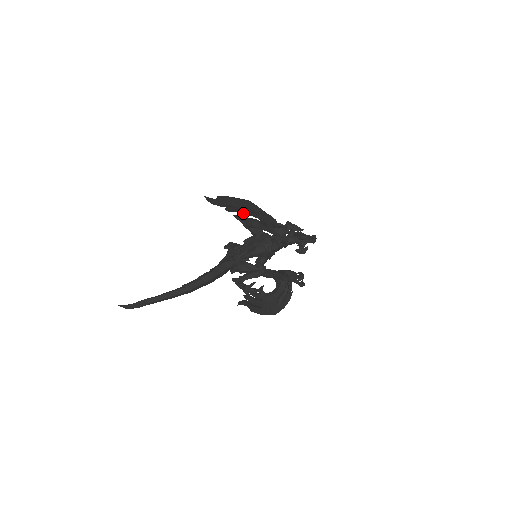
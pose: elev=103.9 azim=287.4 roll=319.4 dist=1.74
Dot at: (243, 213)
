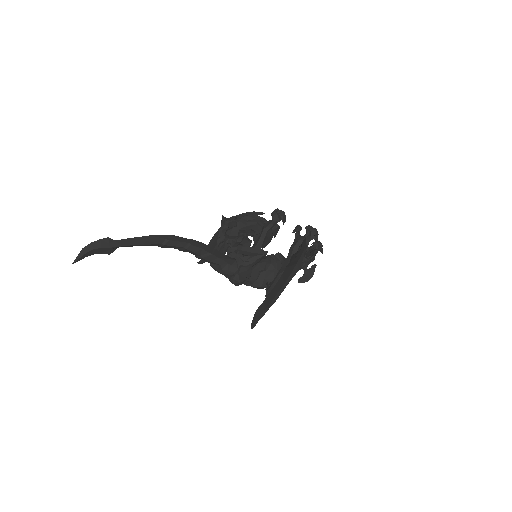
Dot at: occluded
